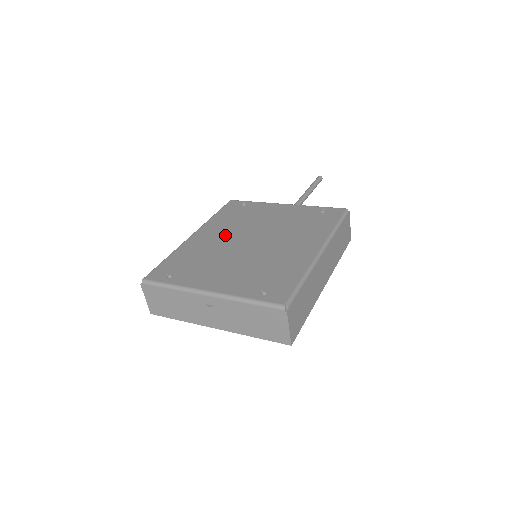
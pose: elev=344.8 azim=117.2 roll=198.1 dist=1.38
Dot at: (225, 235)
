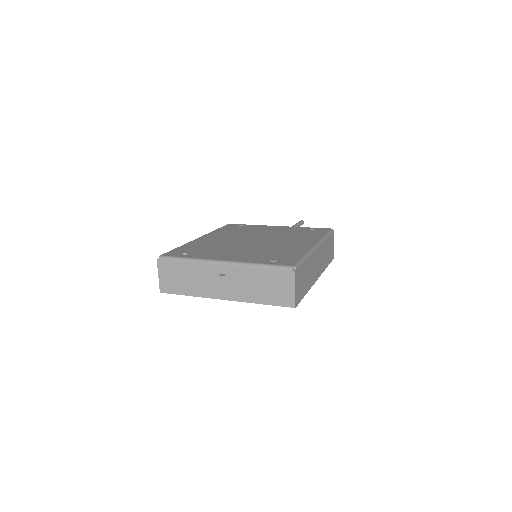
Dot at: (229, 238)
